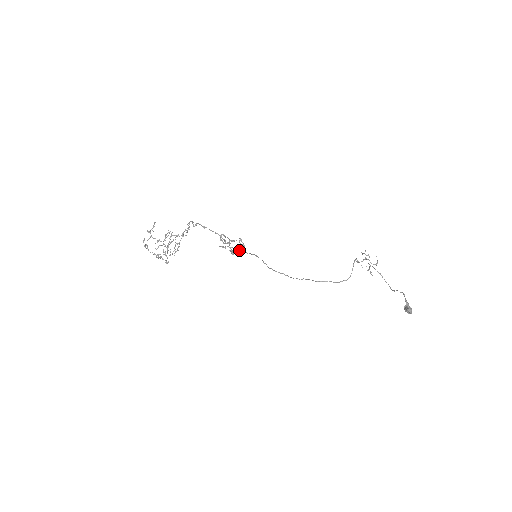
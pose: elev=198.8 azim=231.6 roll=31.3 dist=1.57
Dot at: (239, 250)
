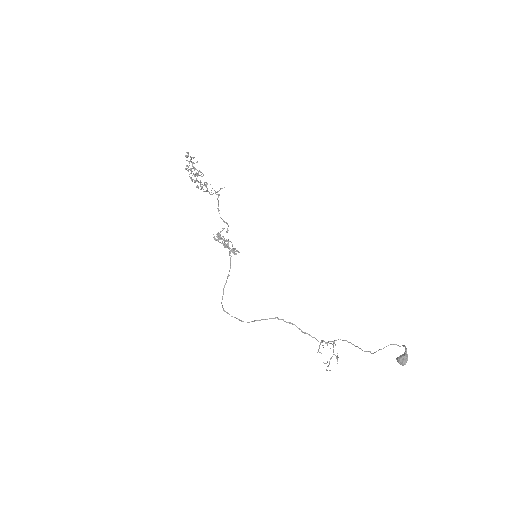
Dot at: (232, 250)
